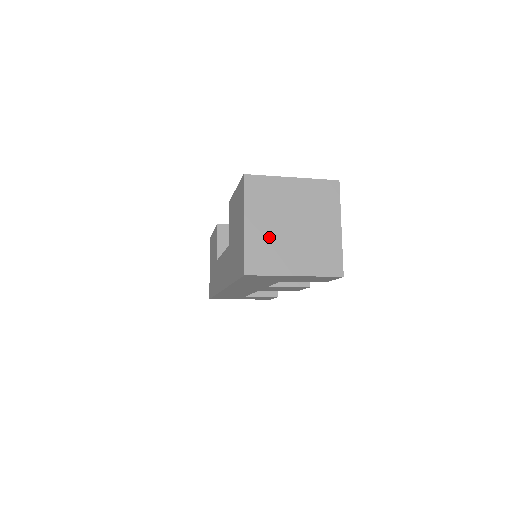
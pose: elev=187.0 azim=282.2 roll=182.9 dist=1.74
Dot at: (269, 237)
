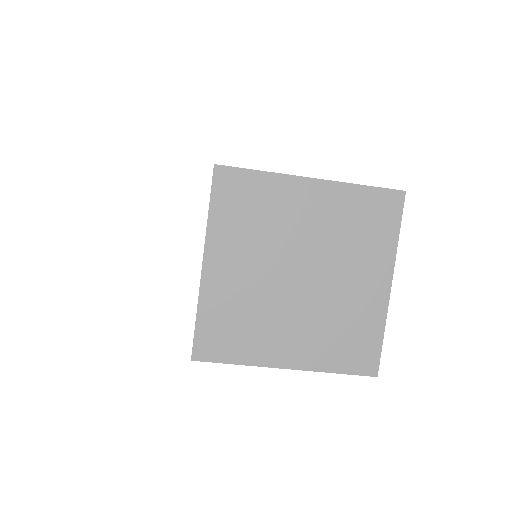
Dot at: (247, 293)
